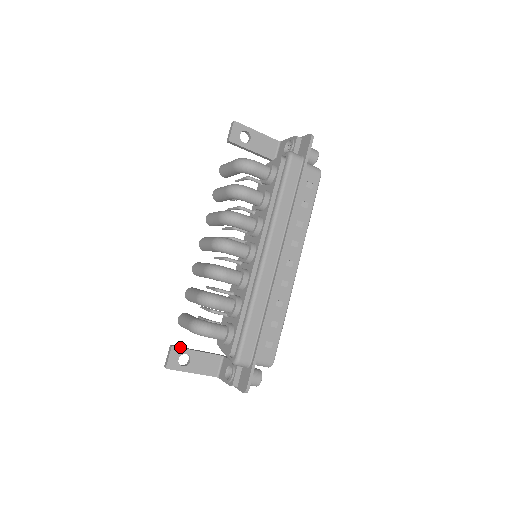
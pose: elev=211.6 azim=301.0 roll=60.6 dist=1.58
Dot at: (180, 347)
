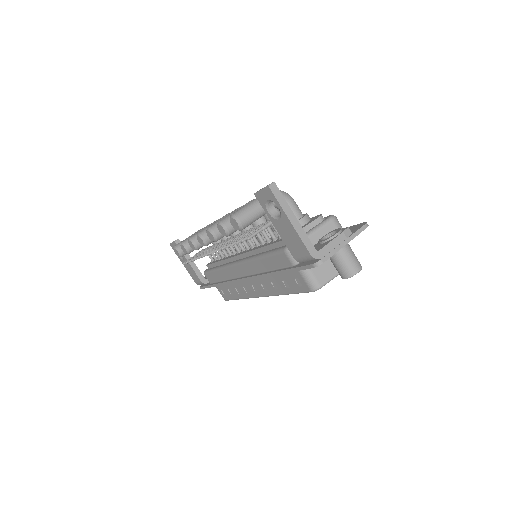
Dot at: occluded
